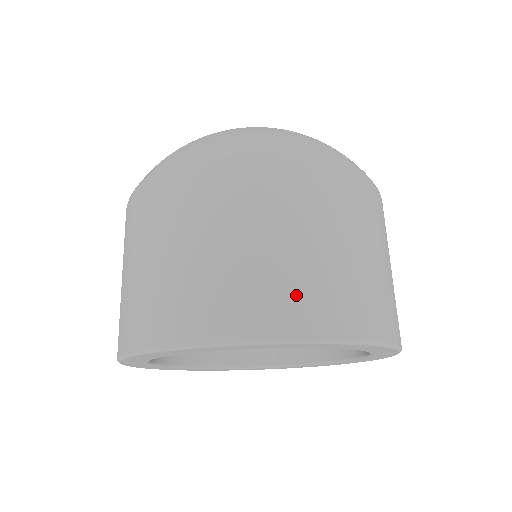
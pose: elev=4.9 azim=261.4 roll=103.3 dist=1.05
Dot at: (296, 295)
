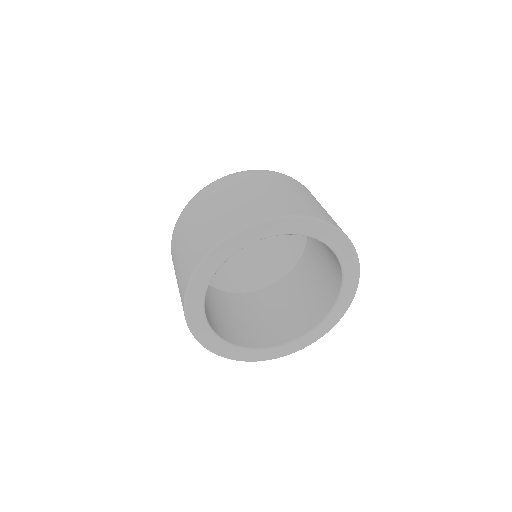
Dot at: (297, 205)
